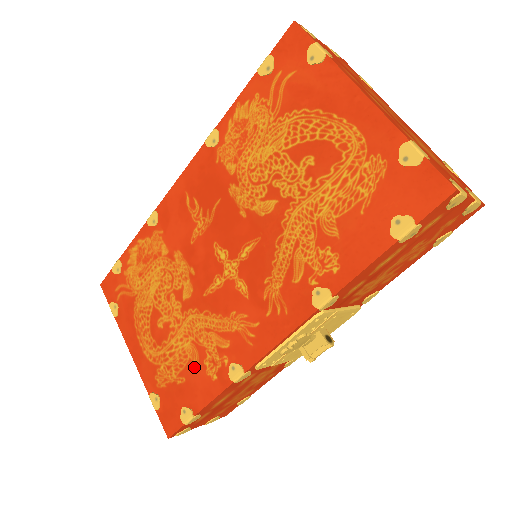
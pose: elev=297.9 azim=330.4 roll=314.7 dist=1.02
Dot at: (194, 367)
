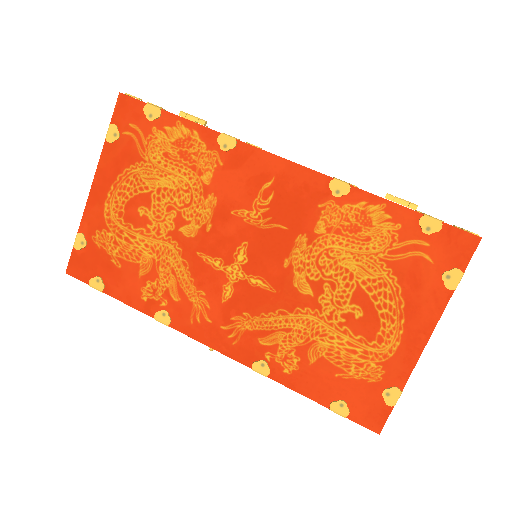
Dot at: (136, 272)
